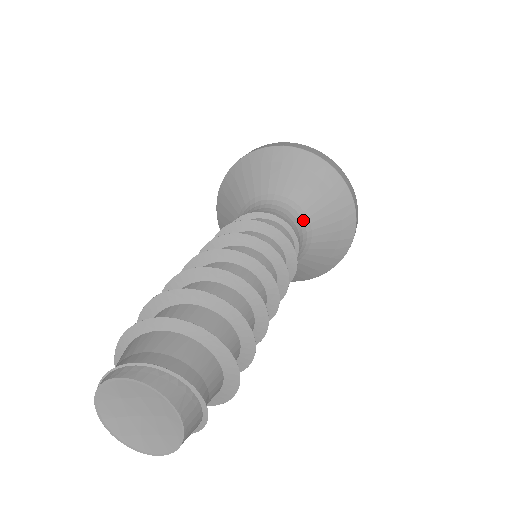
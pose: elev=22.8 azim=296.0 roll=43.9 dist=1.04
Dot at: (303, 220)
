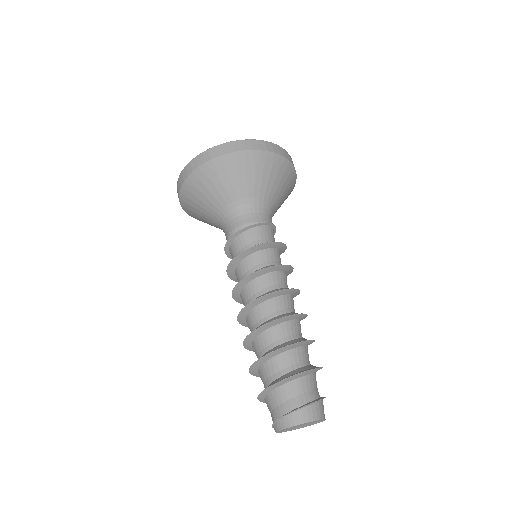
Dot at: (243, 204)
